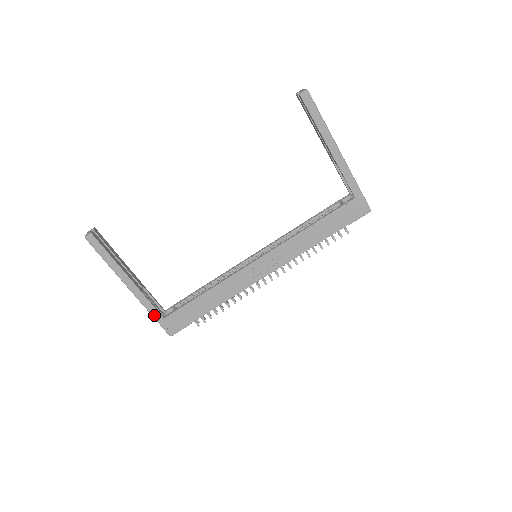
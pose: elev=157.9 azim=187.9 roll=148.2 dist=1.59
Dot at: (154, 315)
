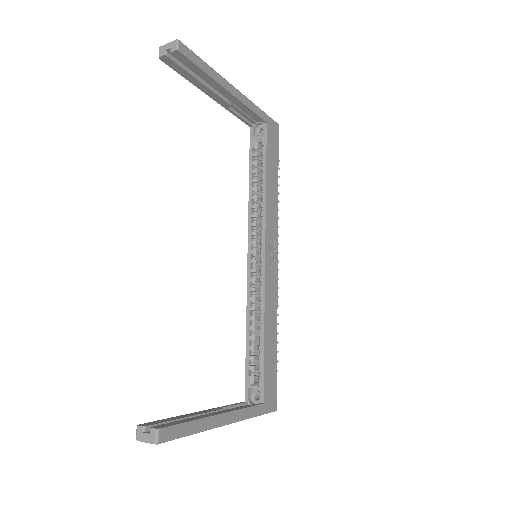
Dot at: (257, 413)
